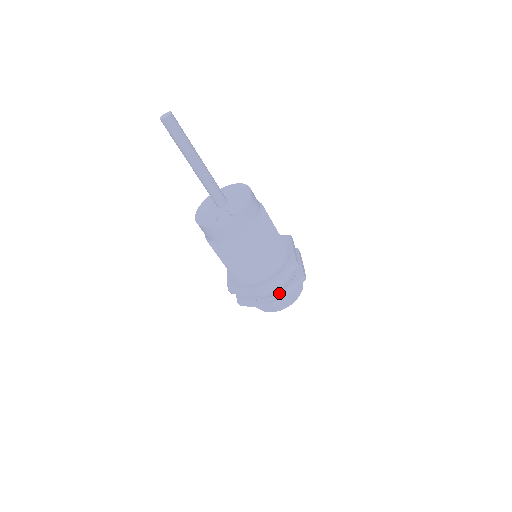
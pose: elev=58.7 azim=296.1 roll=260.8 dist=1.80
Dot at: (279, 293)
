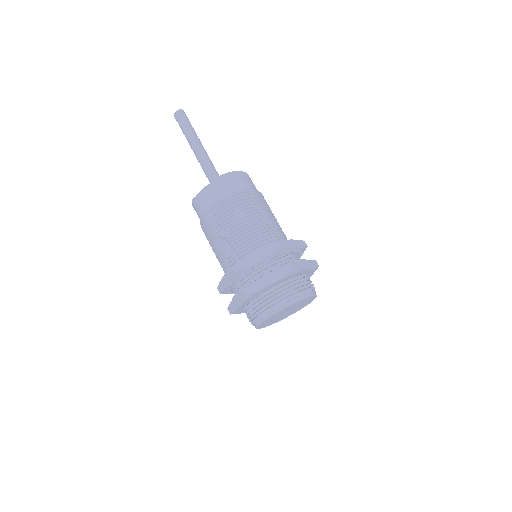
Dot at: (255, 279)
